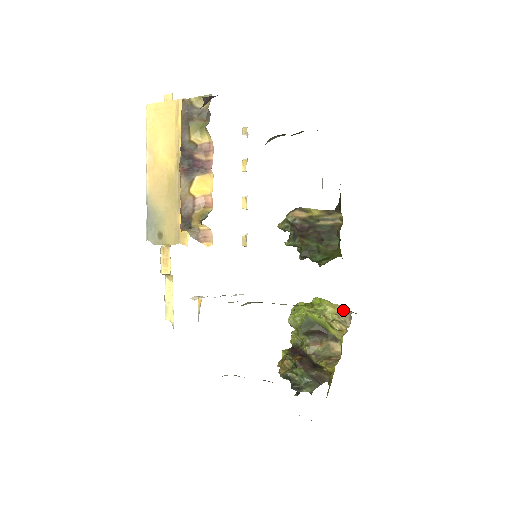
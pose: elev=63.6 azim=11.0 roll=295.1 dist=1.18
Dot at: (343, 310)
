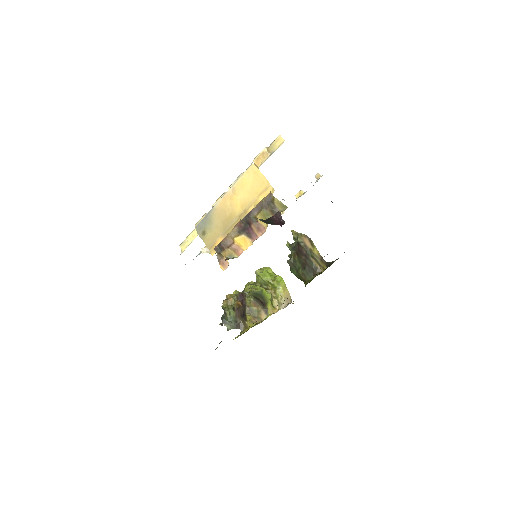
Dot at: (288, 296)
